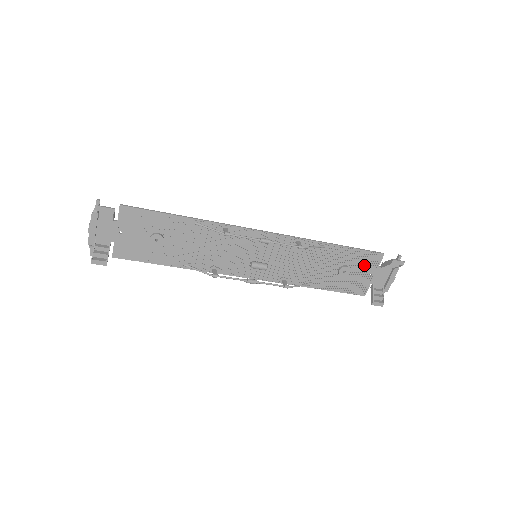
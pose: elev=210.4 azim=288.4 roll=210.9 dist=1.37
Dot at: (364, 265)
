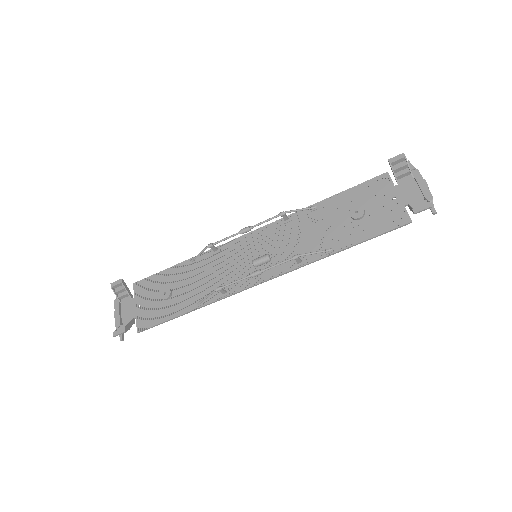
Dot at: (376, 195)
